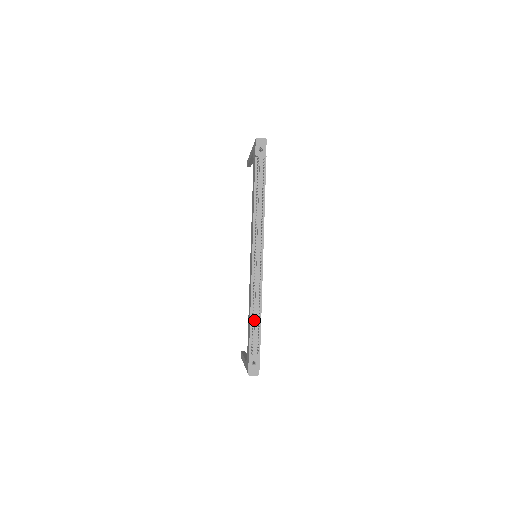
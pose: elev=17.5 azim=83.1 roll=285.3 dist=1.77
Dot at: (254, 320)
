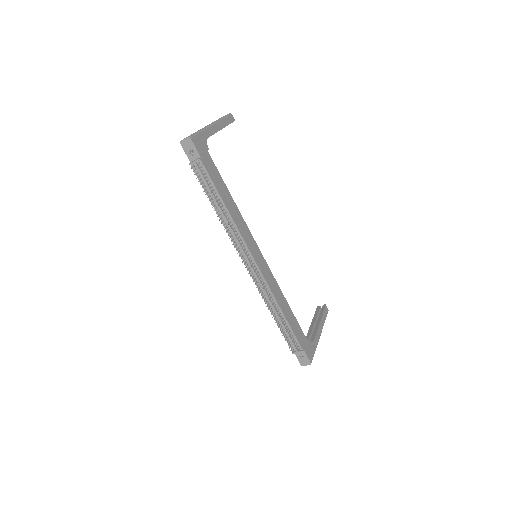
Dot at: (280, 322)
